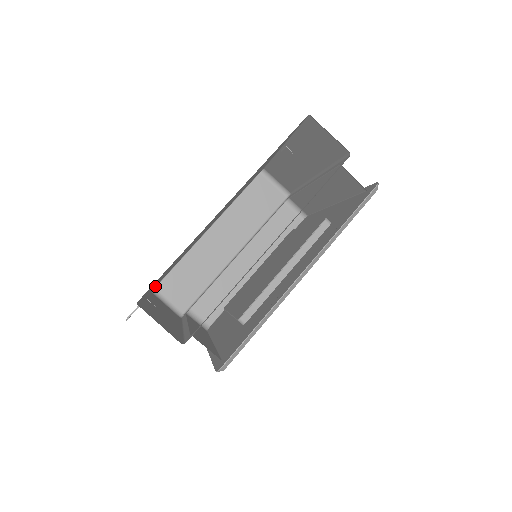
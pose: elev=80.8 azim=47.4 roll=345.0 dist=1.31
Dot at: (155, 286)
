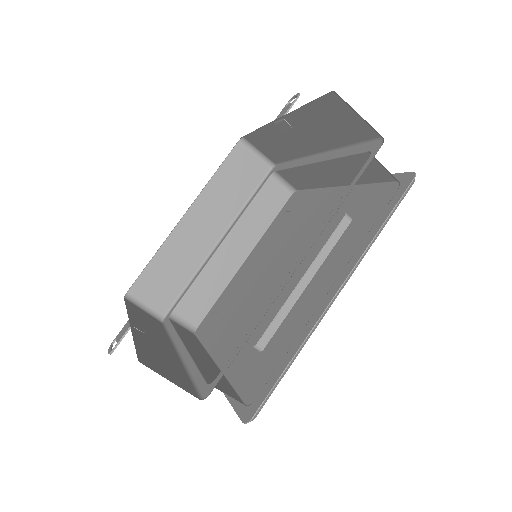
Dot at: occluded
